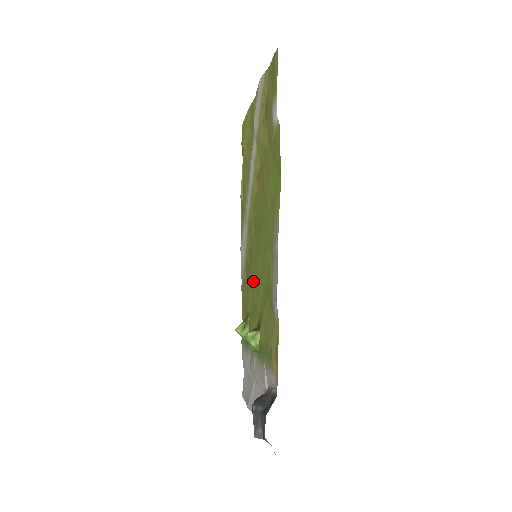
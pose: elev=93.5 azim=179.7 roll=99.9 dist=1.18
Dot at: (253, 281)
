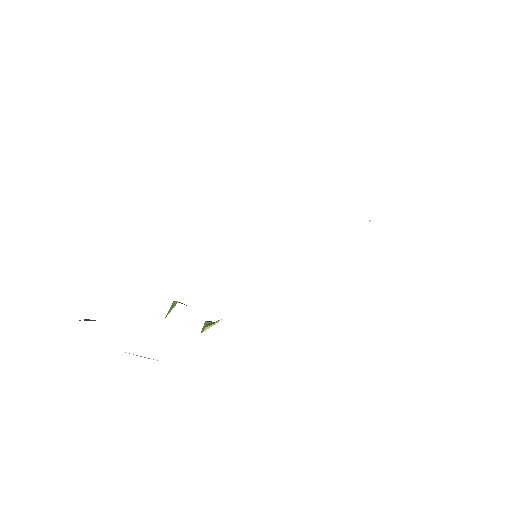
Dot at: occluded
